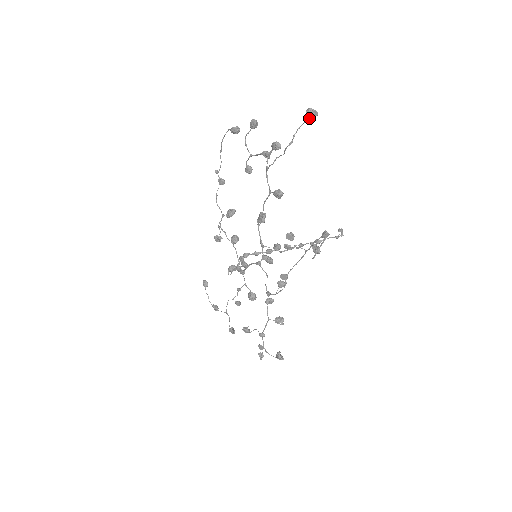
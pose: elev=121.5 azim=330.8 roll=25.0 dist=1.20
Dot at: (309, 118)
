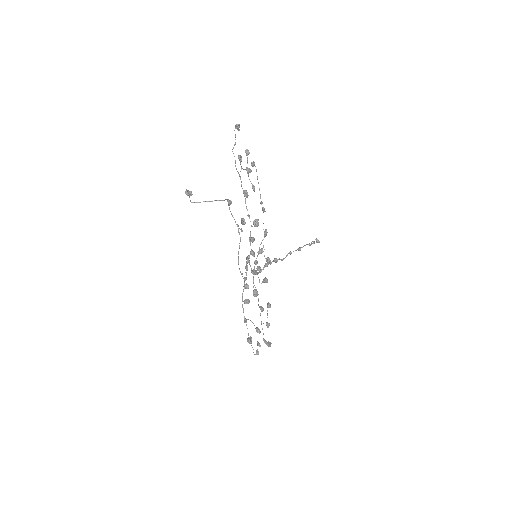
Dot at: (238, 130)
